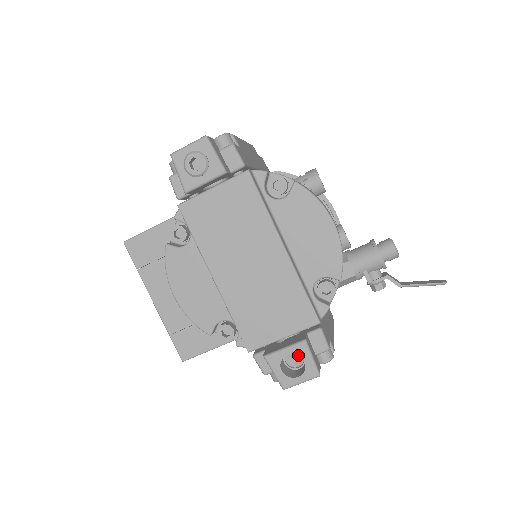
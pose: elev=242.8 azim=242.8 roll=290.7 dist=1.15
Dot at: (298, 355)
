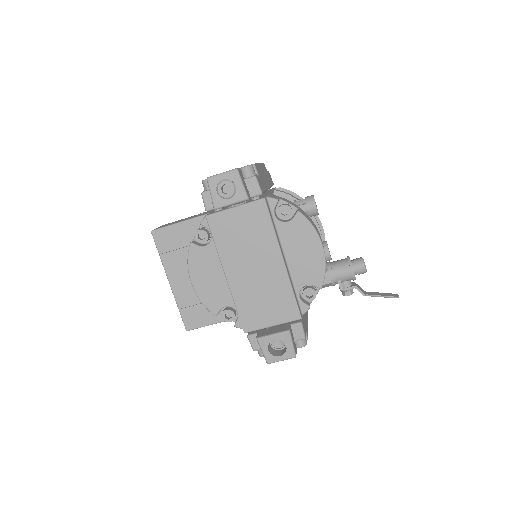
Dot at: occluded
